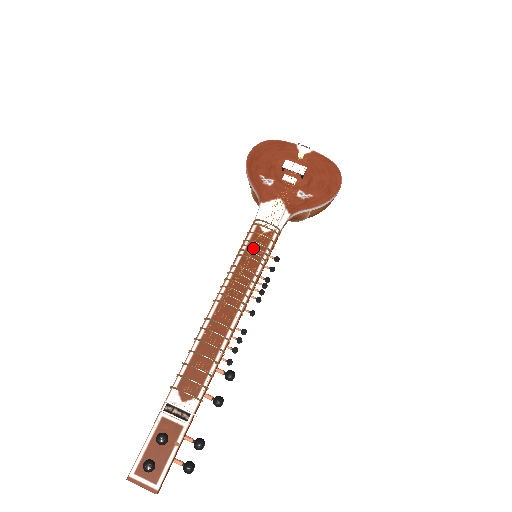
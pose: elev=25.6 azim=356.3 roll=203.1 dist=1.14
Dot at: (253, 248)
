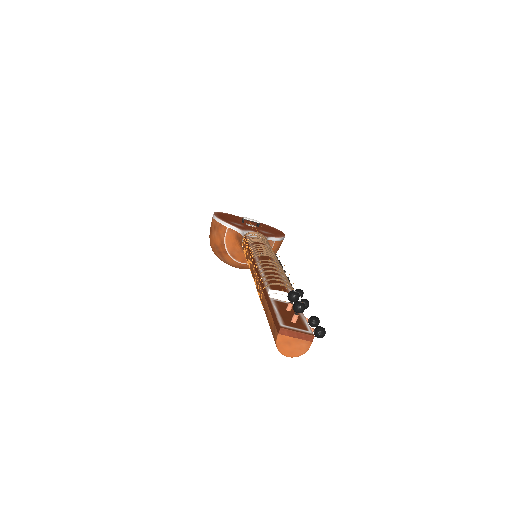
Dot at: (259, 240)
